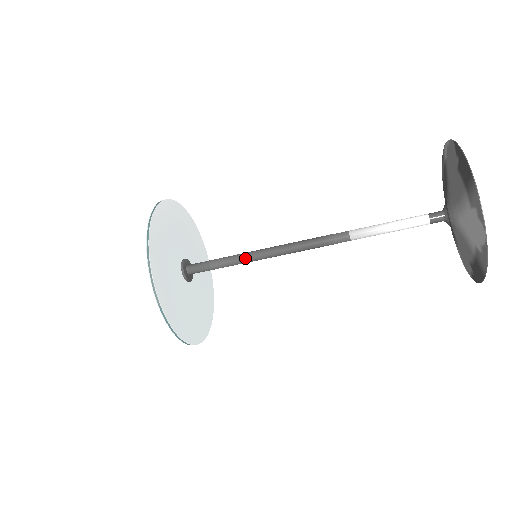
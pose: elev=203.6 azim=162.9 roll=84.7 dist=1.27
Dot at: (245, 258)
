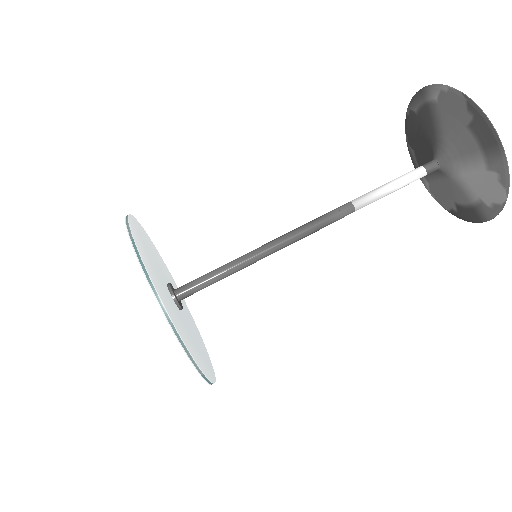
Dot at: (247, 264)
